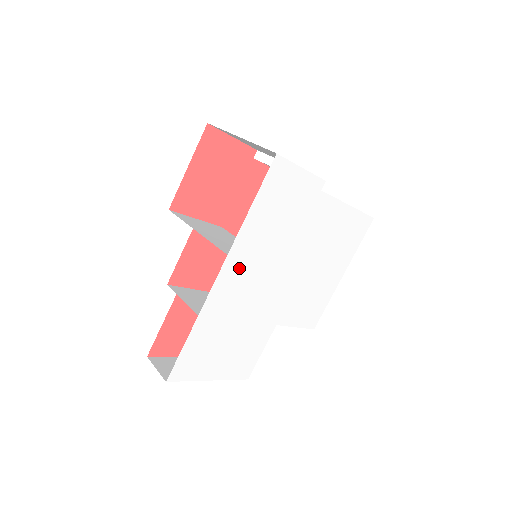
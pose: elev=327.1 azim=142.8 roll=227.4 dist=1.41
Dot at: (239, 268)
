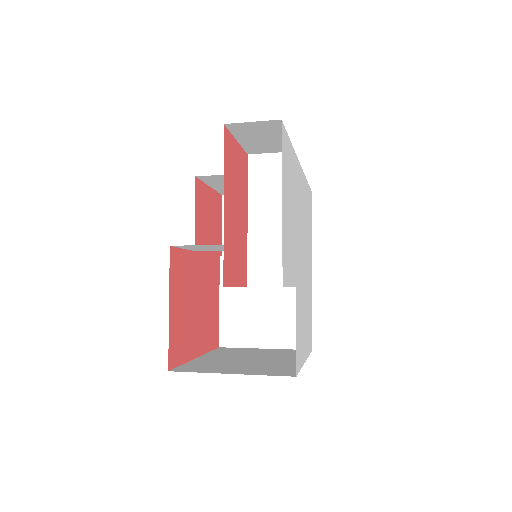
Dot at: (302, 190)
